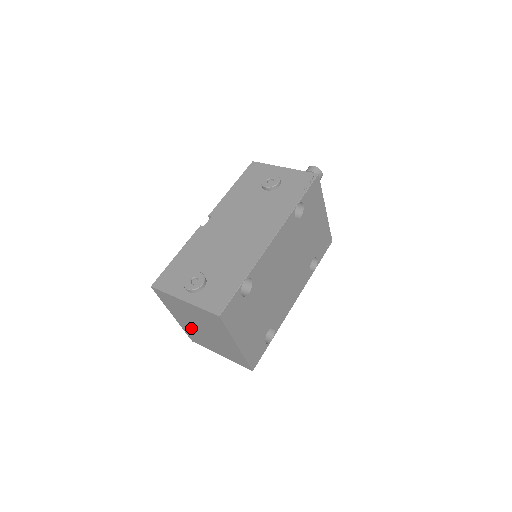
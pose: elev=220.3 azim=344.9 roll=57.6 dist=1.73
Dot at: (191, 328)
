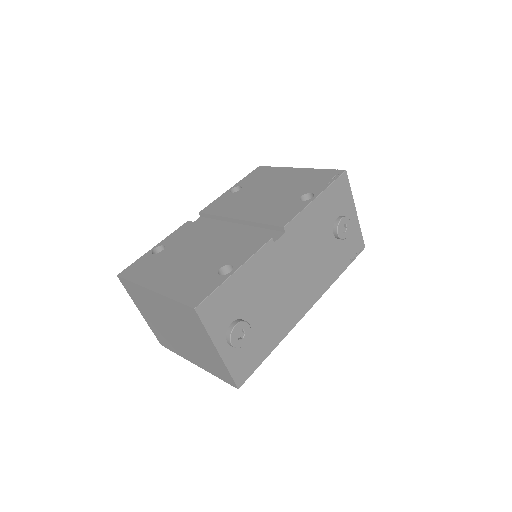
Dot at: (155, 306)
